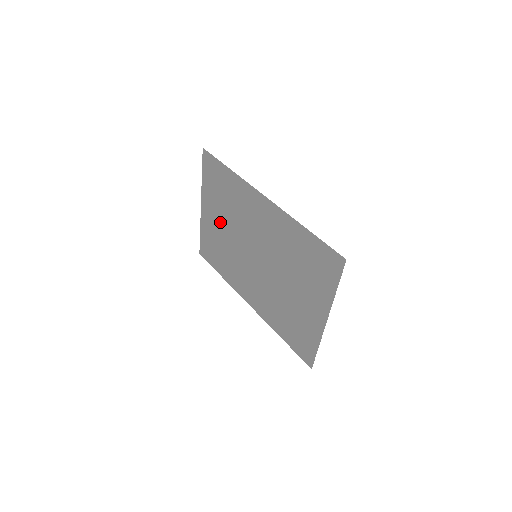
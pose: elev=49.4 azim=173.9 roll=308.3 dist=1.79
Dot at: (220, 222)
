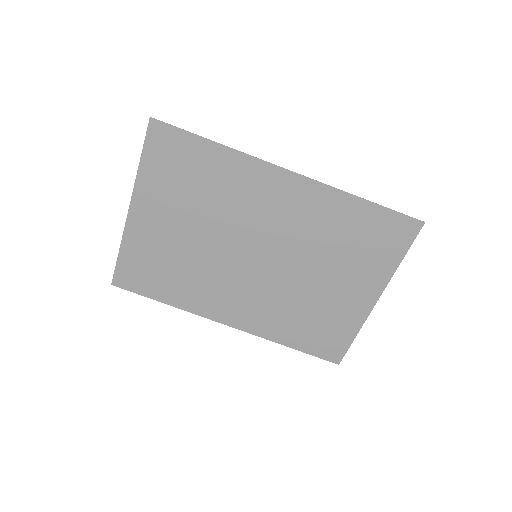
Dot at: (178, 225)
